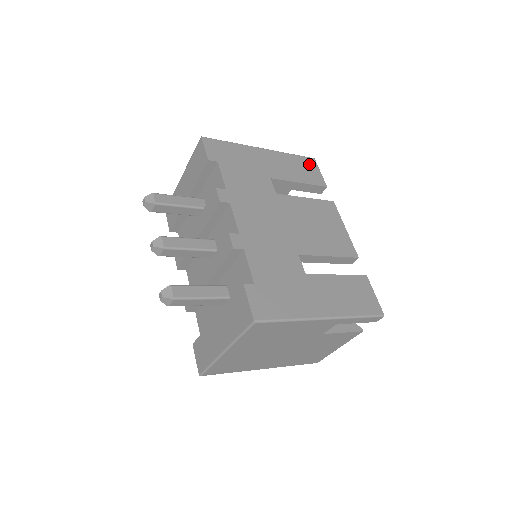
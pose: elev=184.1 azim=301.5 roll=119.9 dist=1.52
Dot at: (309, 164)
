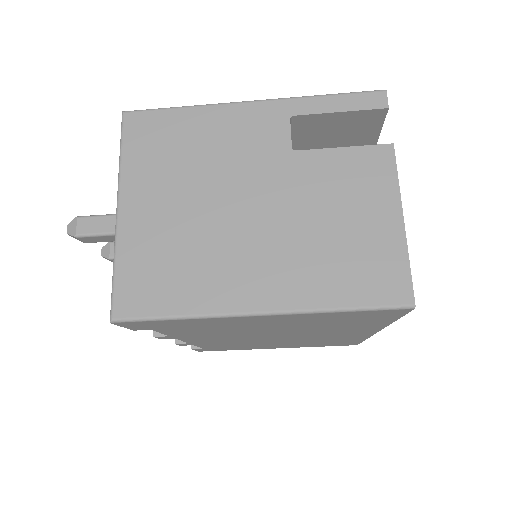
Dot at: occluded
